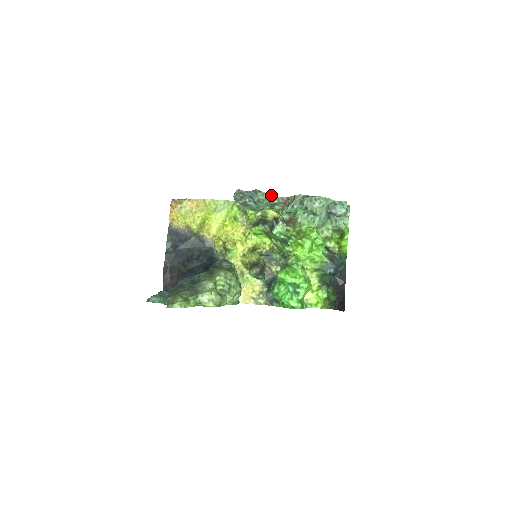
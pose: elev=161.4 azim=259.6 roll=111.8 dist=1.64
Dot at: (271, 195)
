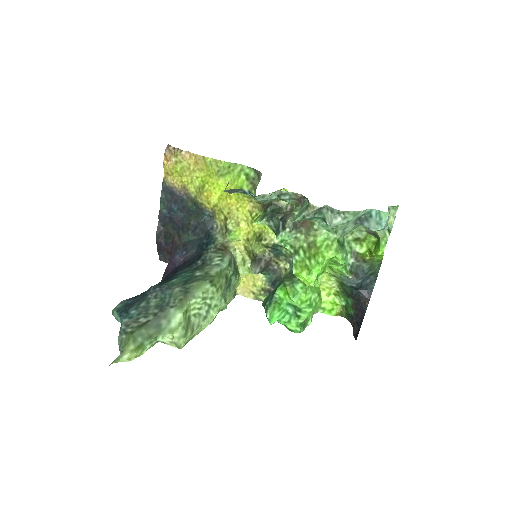
Dot at: occluded
